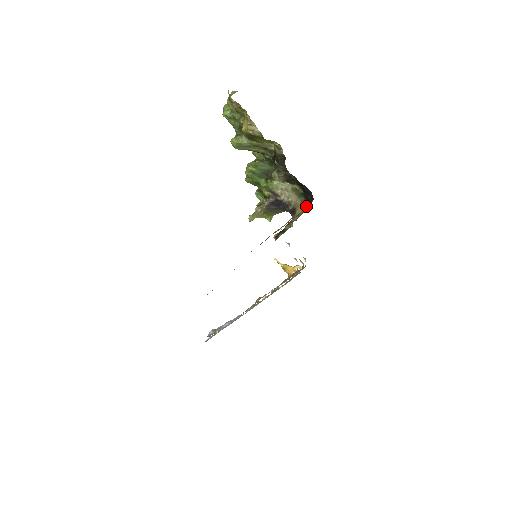
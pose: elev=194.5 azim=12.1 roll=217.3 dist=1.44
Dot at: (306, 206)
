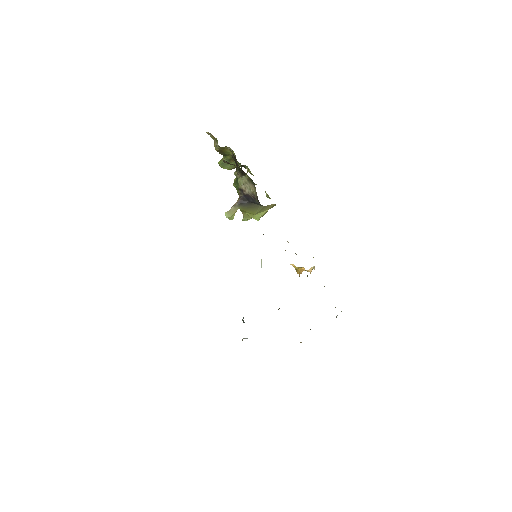
Dot at: occluded
